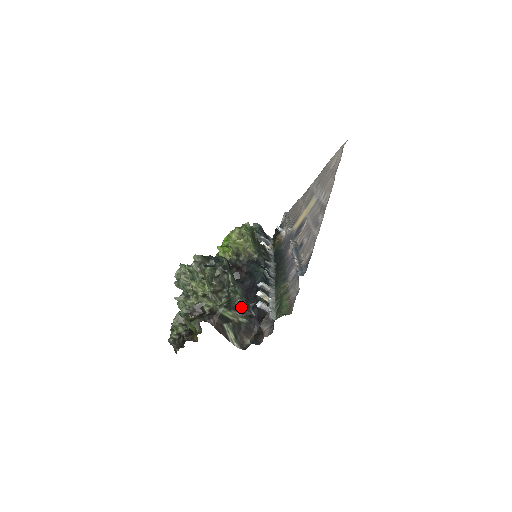
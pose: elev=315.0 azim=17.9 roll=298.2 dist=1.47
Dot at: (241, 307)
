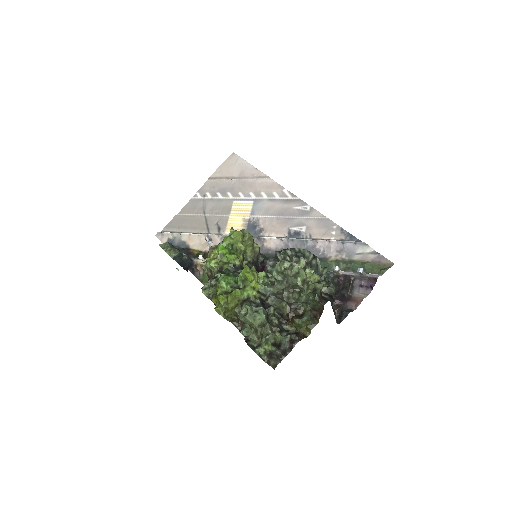
Dot at: occluded
